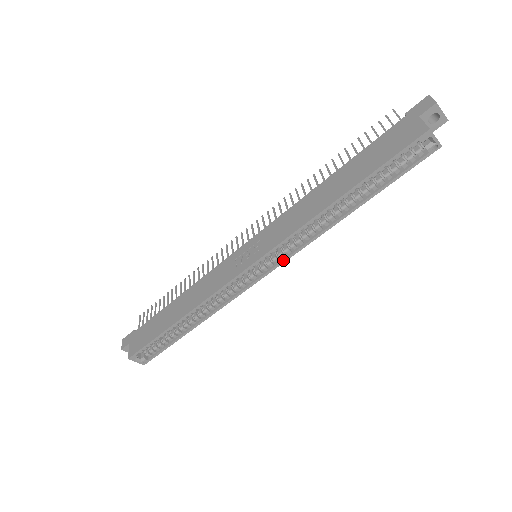
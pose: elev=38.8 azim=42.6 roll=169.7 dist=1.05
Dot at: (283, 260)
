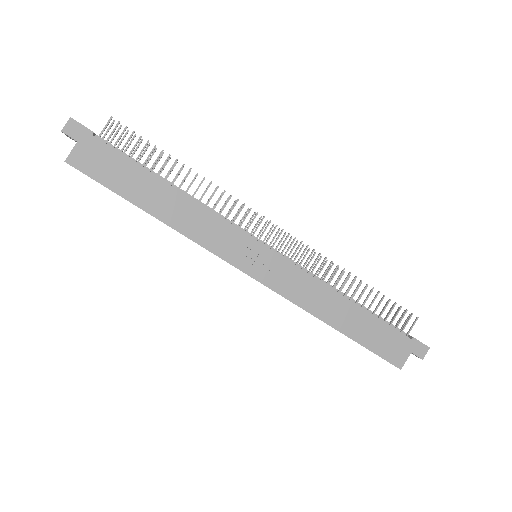
Dot at: occluded
